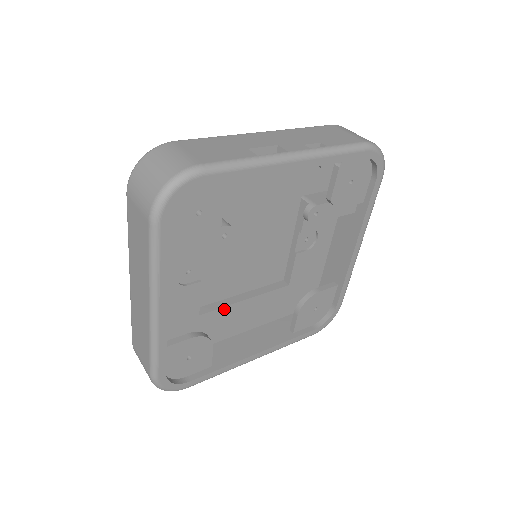
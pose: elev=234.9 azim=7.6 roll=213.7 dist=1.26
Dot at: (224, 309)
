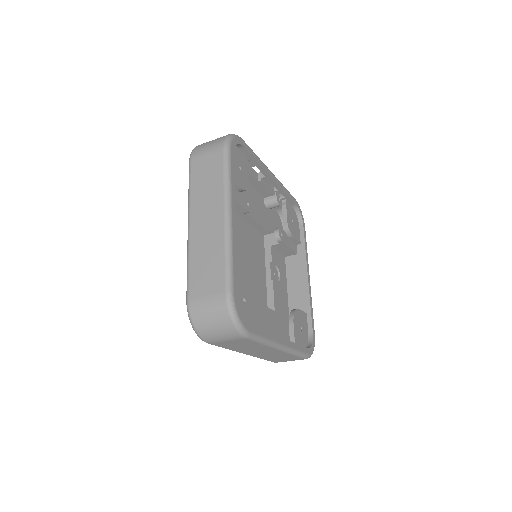
Dot at: occluded
